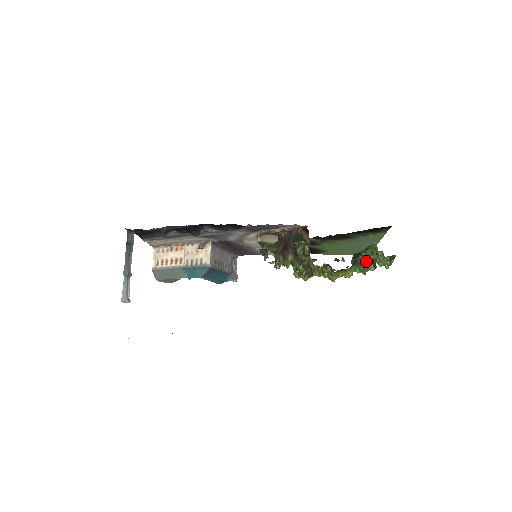
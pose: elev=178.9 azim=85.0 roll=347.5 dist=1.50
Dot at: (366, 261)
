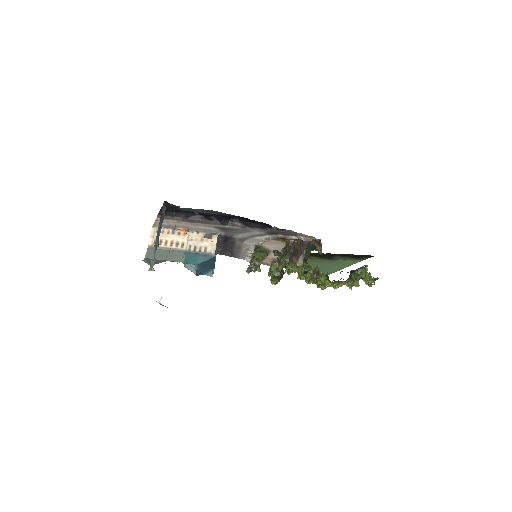
Dot at: (356, 278)
